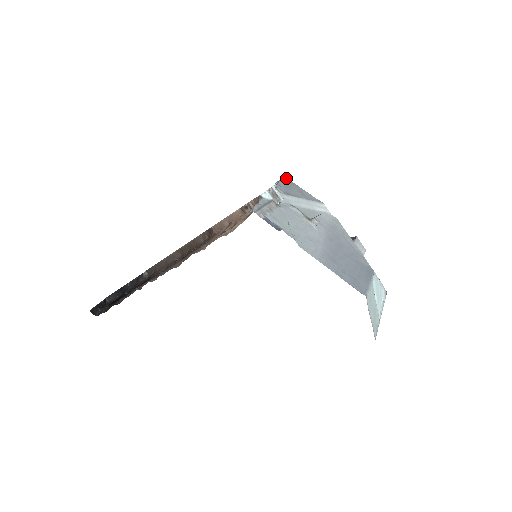
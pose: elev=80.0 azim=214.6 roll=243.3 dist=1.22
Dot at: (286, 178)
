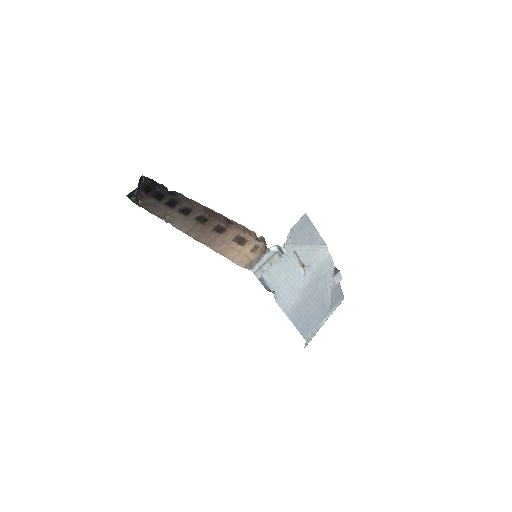
Dot at: (306, 216)
